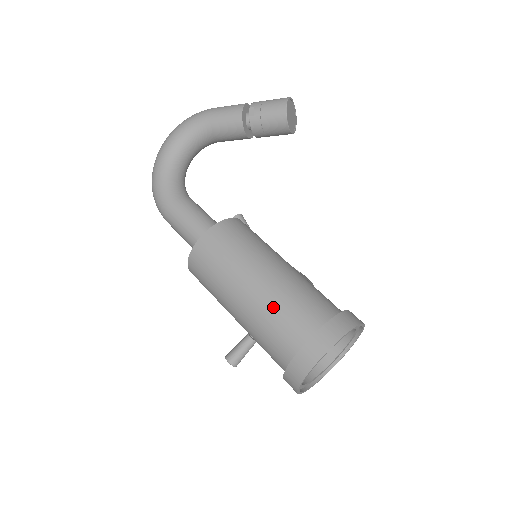
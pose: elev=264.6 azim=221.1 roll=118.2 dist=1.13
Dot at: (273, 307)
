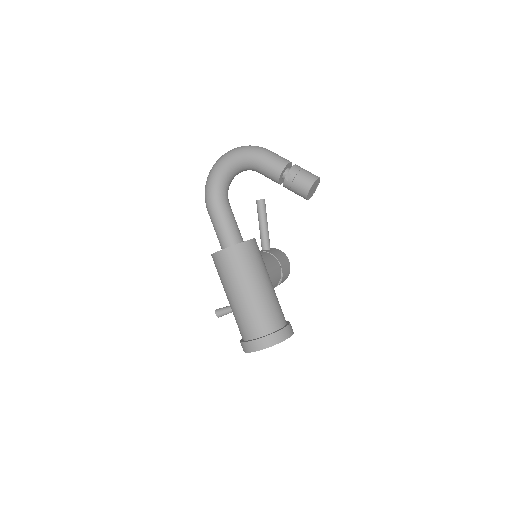
Dot at: (247, 312)
